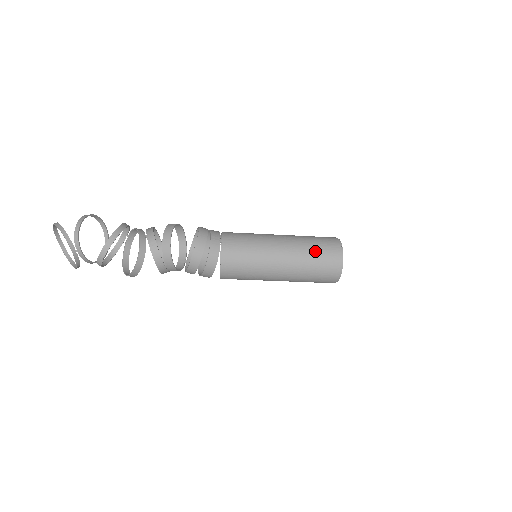
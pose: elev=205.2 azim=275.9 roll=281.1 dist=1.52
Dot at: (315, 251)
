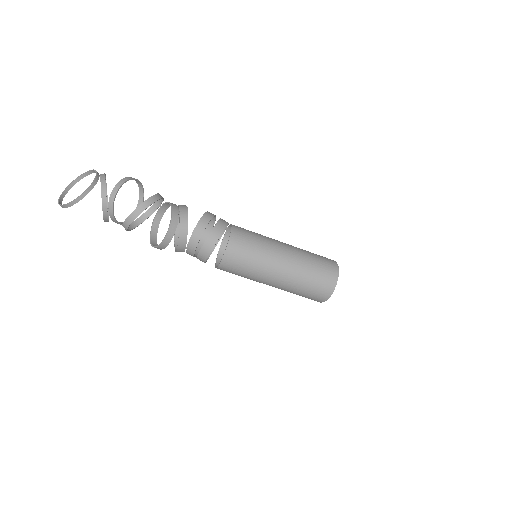
Dot at: occluded
